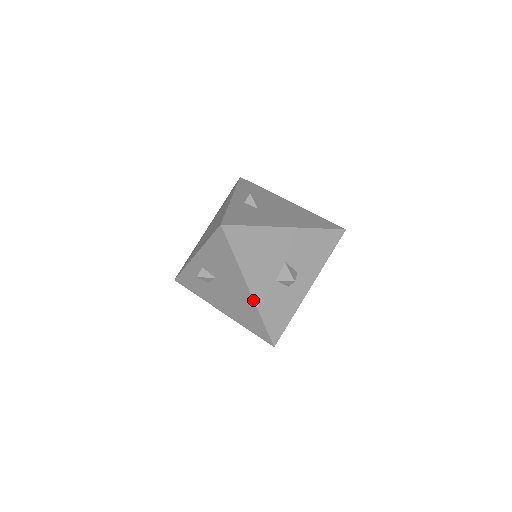
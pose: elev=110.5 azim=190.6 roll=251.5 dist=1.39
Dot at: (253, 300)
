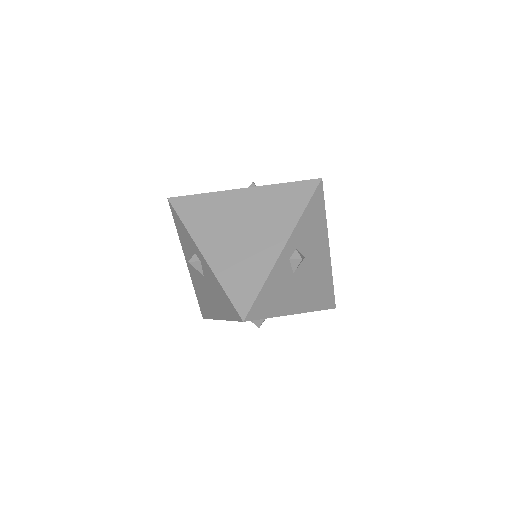
Dot at: (216, 319)
